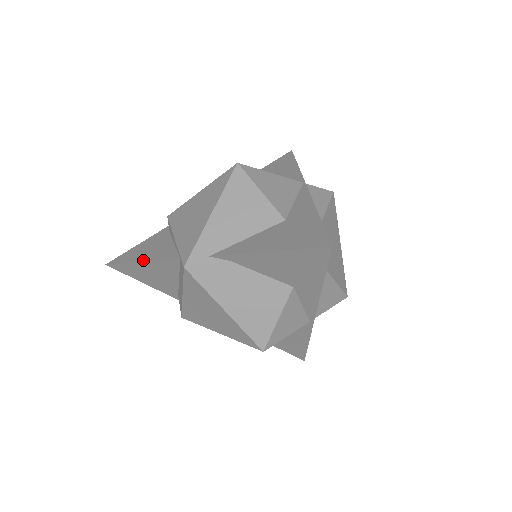
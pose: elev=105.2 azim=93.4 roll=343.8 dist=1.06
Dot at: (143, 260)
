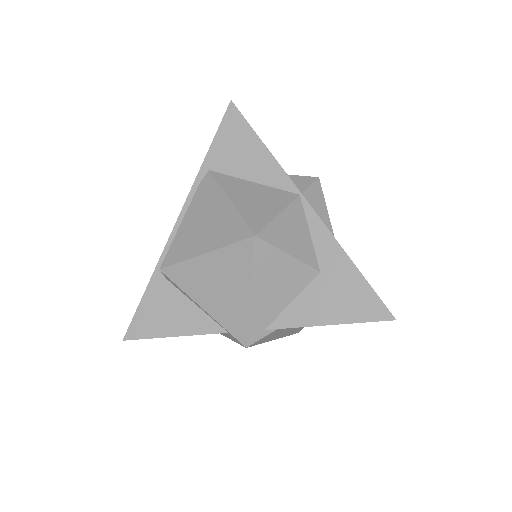
Dot at: (176, 335)
